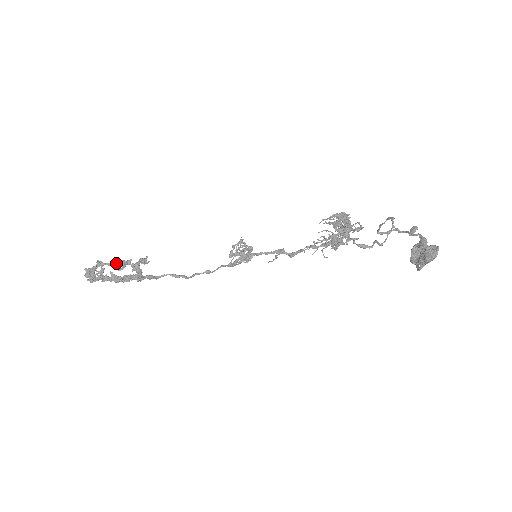
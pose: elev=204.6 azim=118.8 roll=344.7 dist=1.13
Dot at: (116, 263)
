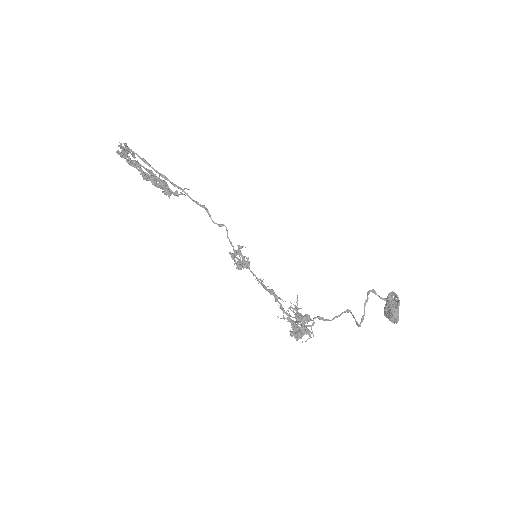
Dot at: (143, 179)
